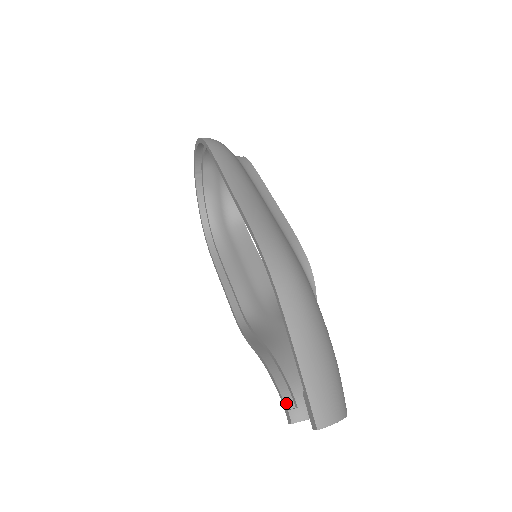
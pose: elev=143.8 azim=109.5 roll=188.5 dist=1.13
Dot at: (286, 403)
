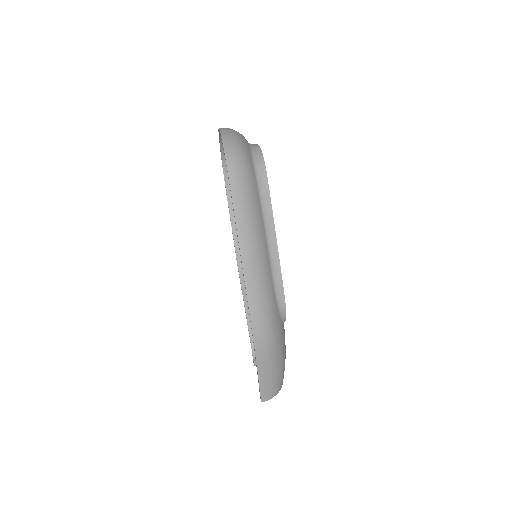
Dot at: (254, 355)
